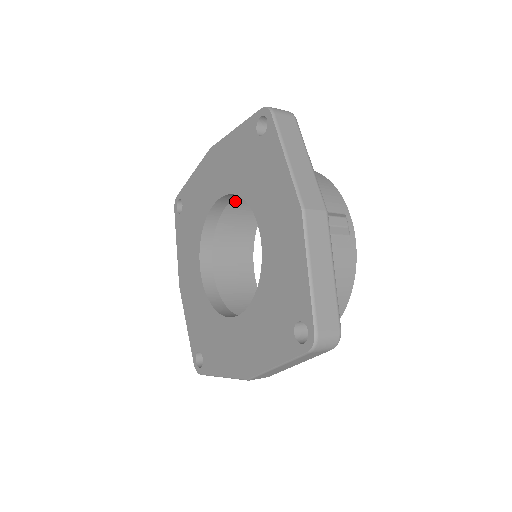
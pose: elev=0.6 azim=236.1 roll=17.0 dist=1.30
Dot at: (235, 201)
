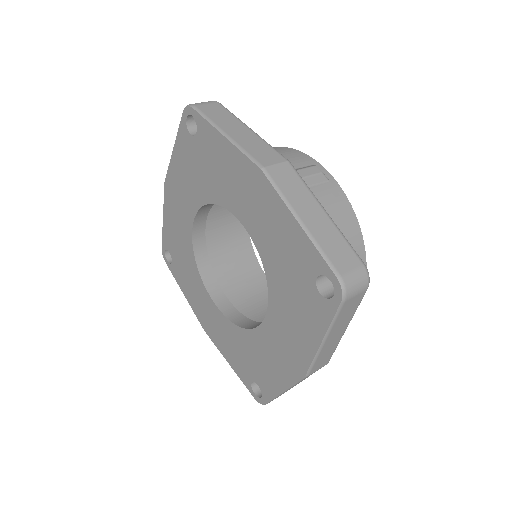
Dot at: occluded
